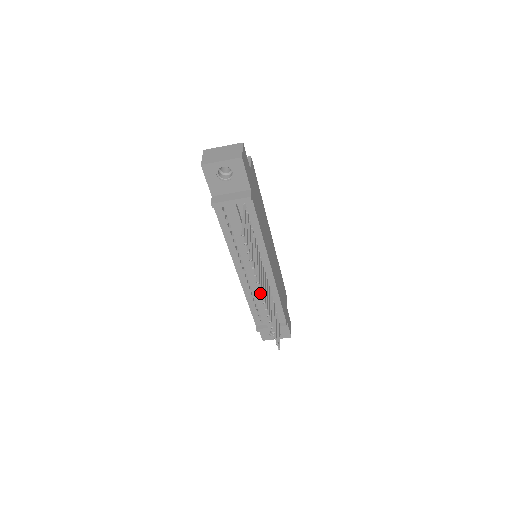
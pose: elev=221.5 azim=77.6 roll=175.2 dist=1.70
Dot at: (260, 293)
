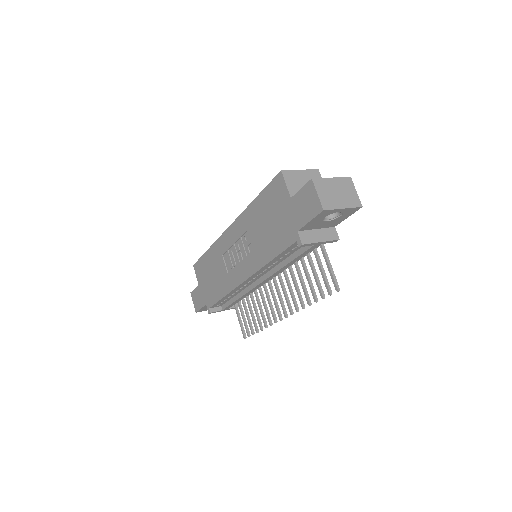
Dot at: (249, 292)
